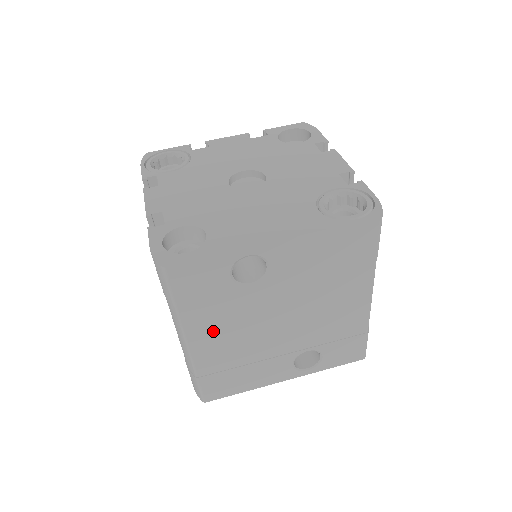
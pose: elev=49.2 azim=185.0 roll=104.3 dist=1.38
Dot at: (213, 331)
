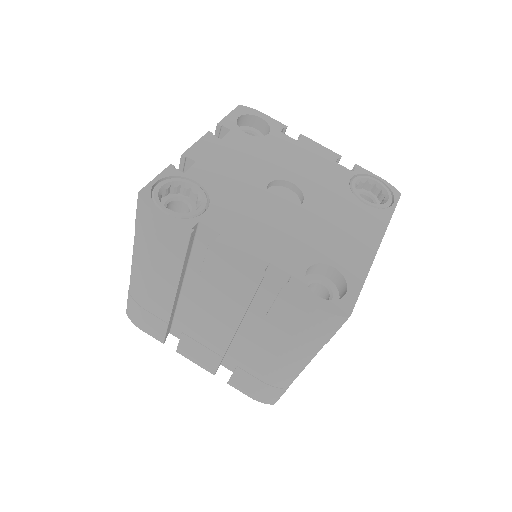
Dot at: occluded
